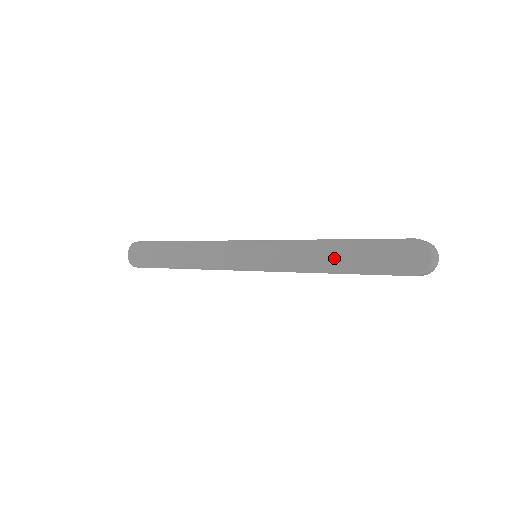
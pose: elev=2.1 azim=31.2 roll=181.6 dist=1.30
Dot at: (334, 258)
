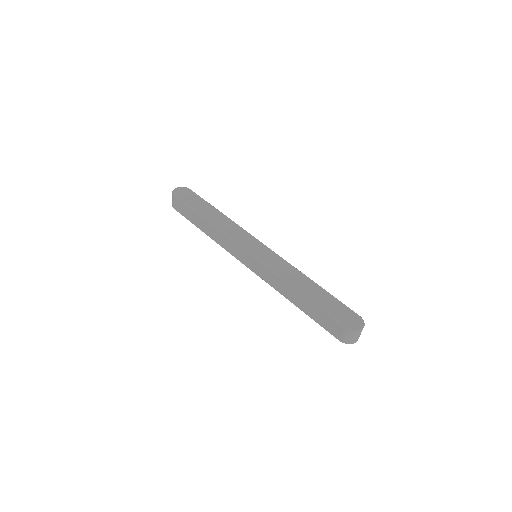
Dot at: (308, 288)
